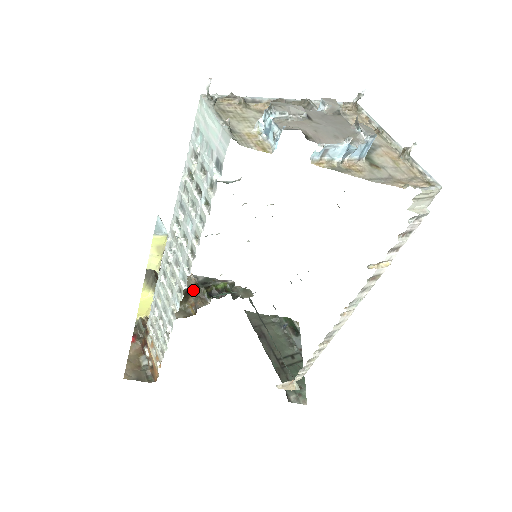
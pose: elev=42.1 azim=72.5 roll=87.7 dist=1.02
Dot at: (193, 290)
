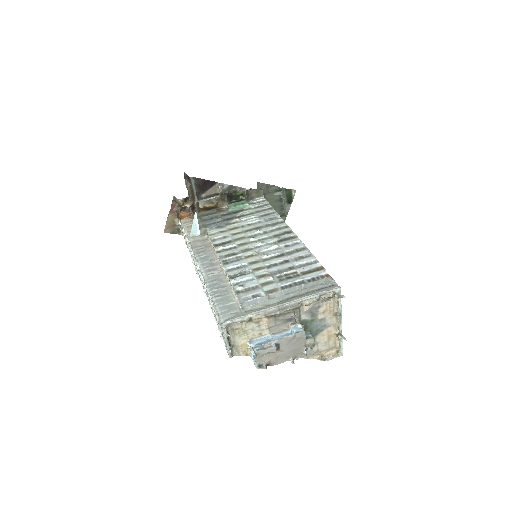
Dot at: occluded
